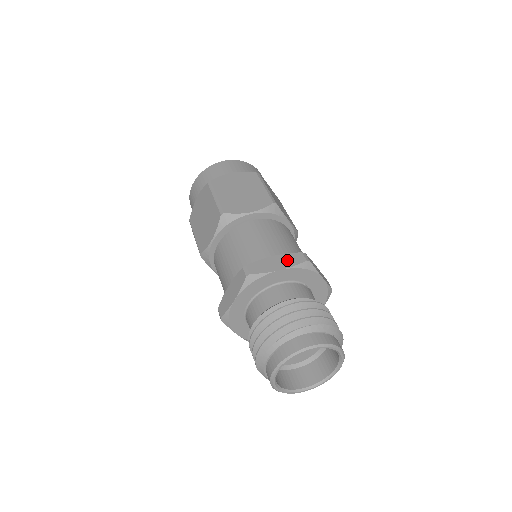
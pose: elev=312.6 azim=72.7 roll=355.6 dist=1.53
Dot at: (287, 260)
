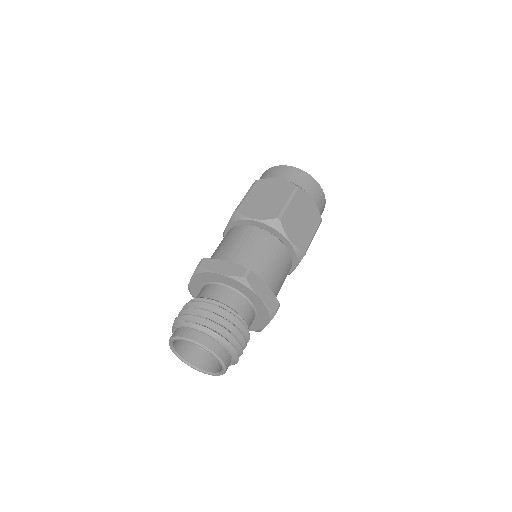
Dot at: (231, 269)
